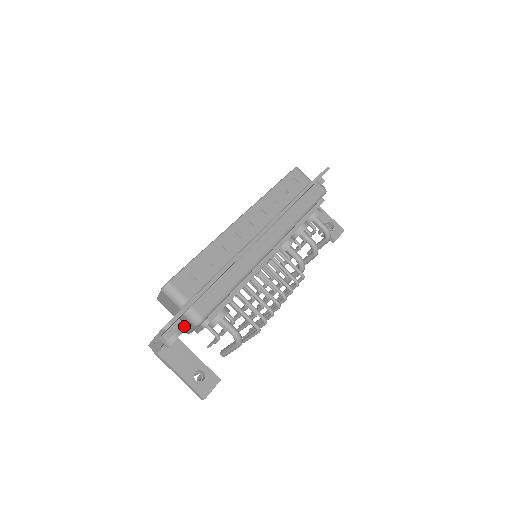
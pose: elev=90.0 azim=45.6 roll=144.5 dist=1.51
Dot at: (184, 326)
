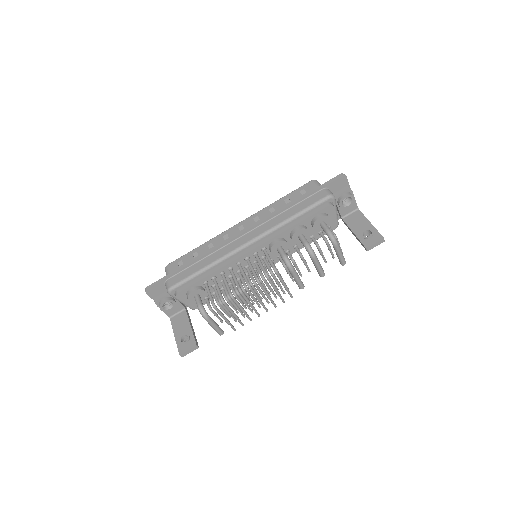
Dot at: occluded
